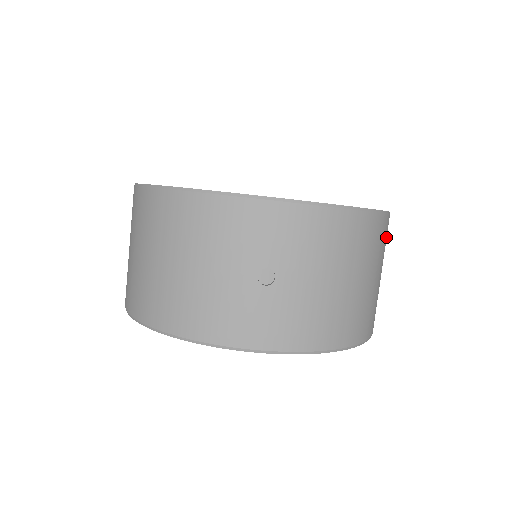
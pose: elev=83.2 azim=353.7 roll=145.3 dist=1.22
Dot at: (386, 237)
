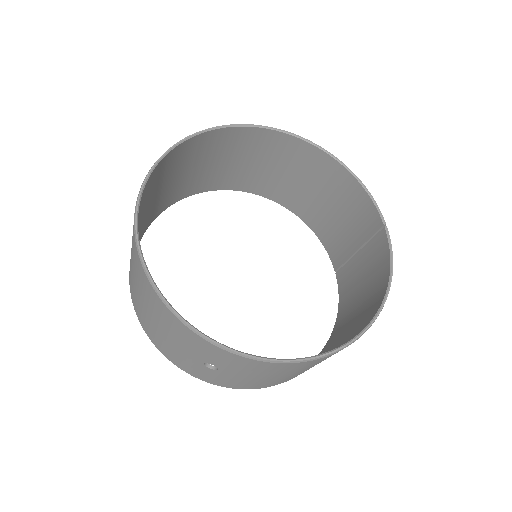
Dot at: occluded
